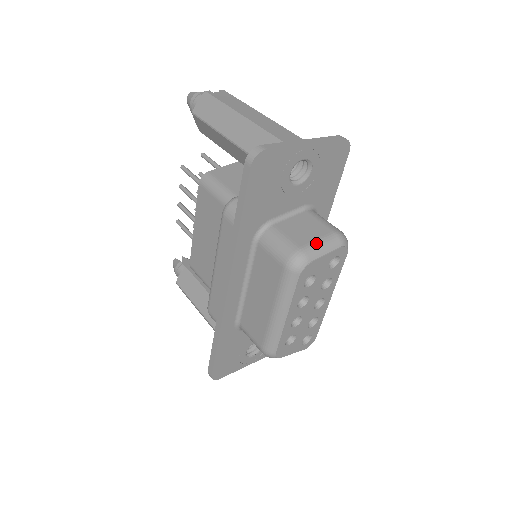
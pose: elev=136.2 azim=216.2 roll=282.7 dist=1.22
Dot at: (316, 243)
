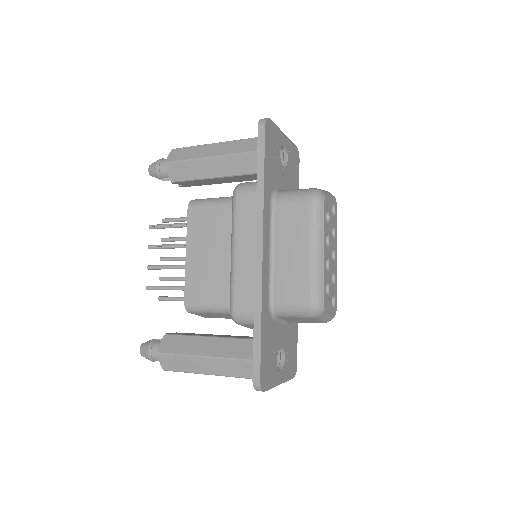
Dot at: (320, 189)
